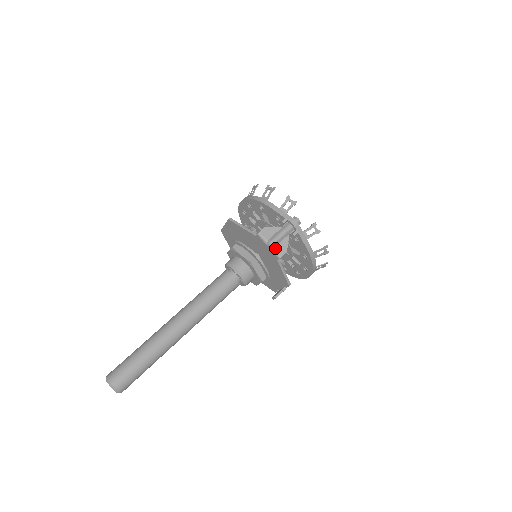
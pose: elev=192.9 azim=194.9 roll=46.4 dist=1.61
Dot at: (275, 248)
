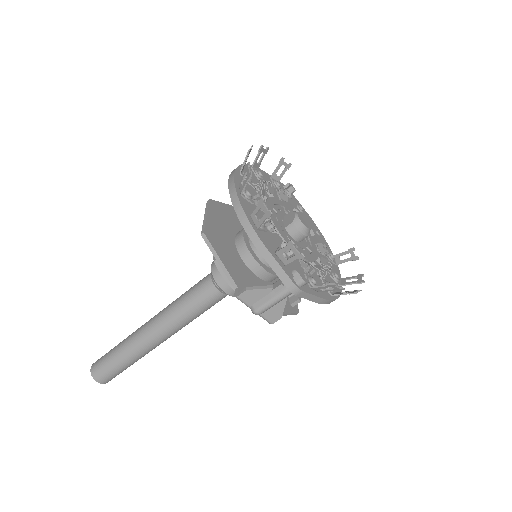
Dot at: (263, 315)
